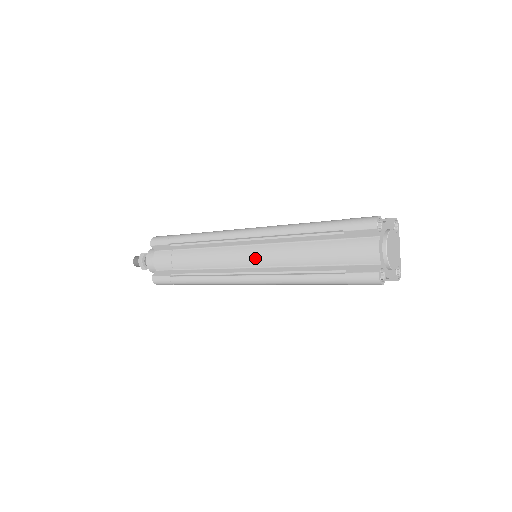
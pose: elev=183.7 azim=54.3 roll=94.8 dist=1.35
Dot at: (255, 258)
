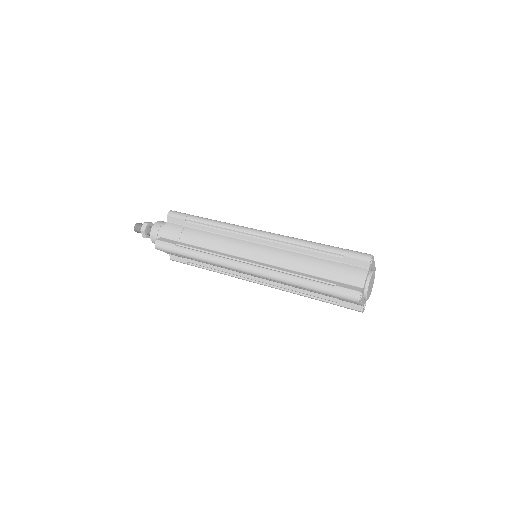
Dot at: (262, 278)
